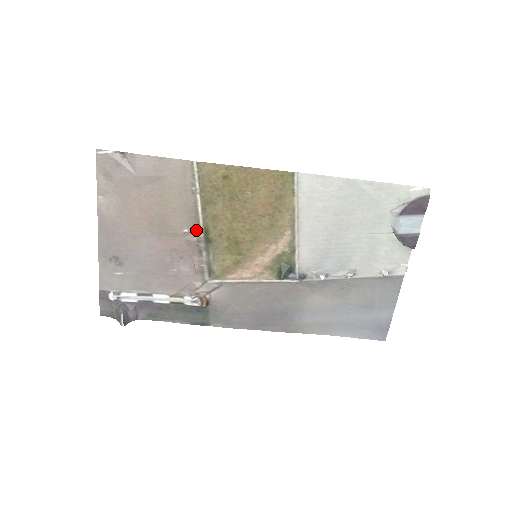
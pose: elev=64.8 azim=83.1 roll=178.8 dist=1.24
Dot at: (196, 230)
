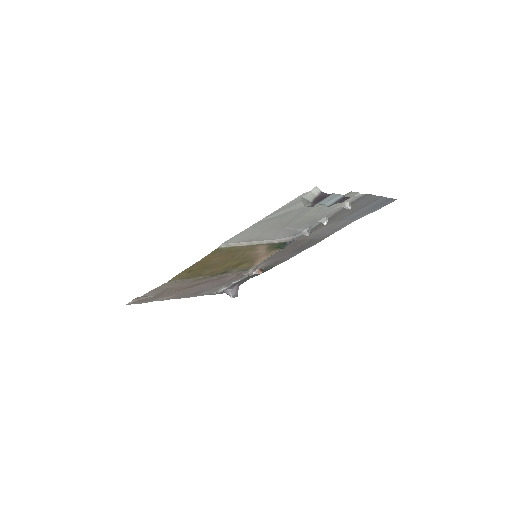
Dot at: (211, 277)
